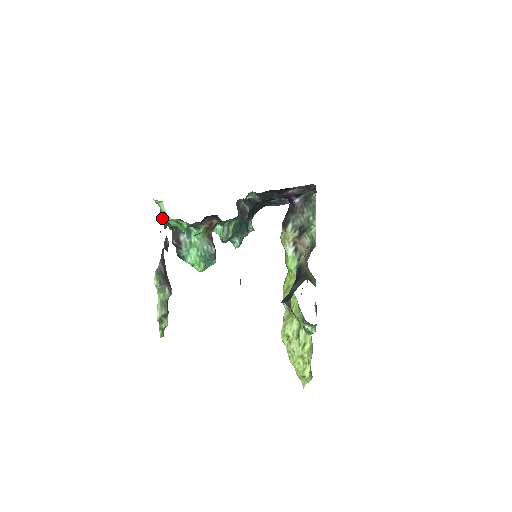
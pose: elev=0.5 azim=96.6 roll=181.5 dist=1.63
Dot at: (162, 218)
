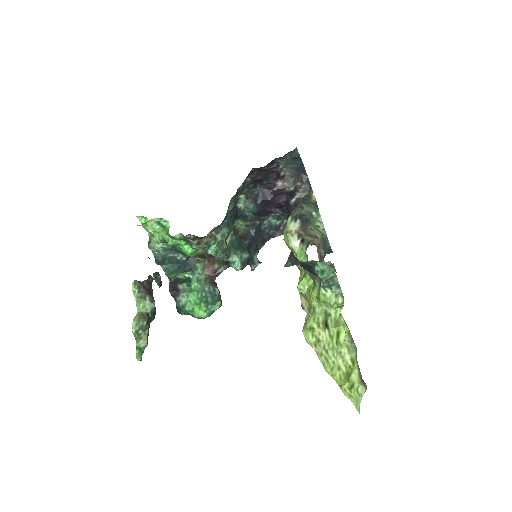
Dot at: (150, 244)
